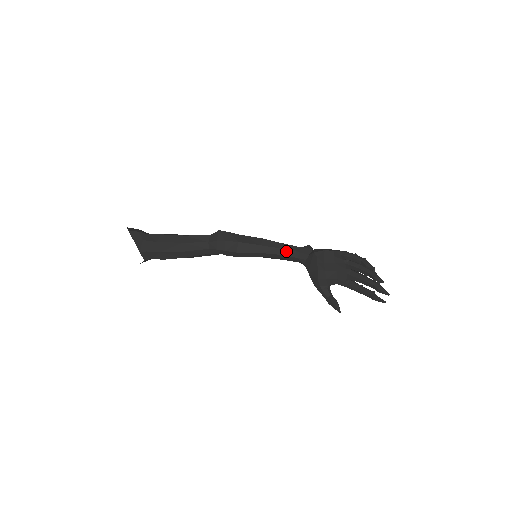
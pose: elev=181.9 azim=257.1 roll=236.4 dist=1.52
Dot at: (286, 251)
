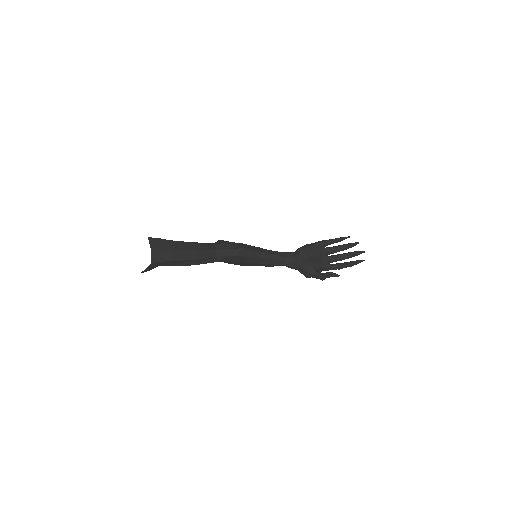
Dot at: (277, 252)
